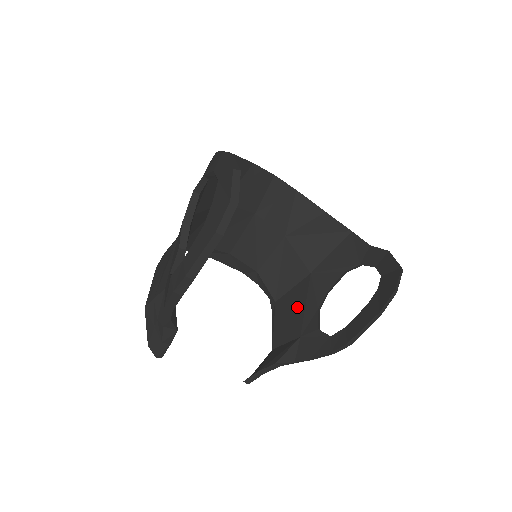
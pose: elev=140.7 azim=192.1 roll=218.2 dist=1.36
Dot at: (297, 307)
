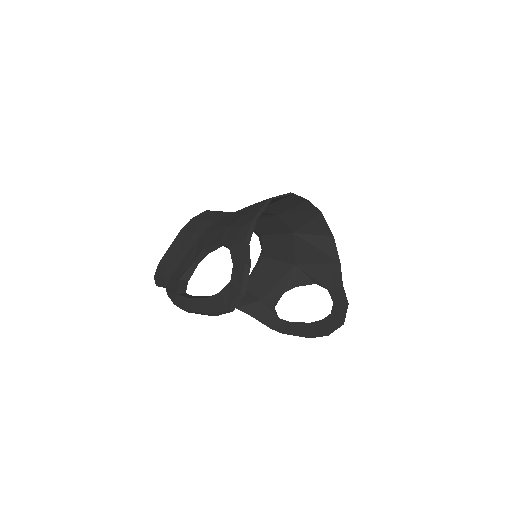
Dot at: (272, 278)
